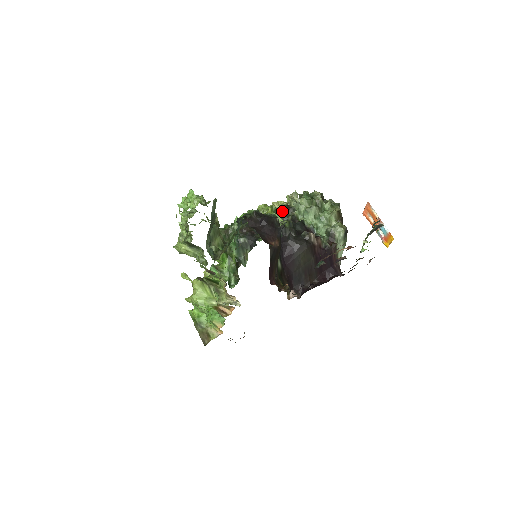
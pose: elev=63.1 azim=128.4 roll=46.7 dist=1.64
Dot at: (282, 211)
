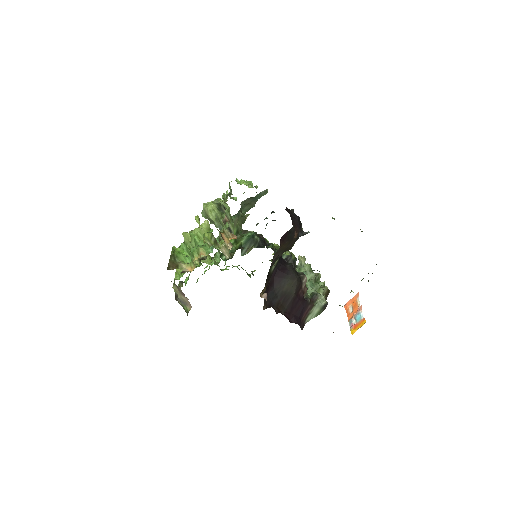
Dot at: occluded
